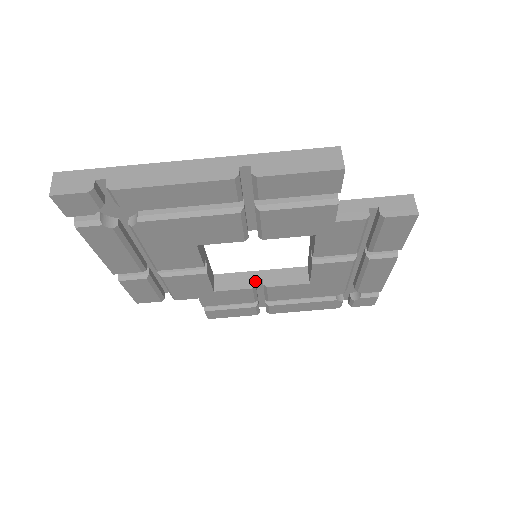
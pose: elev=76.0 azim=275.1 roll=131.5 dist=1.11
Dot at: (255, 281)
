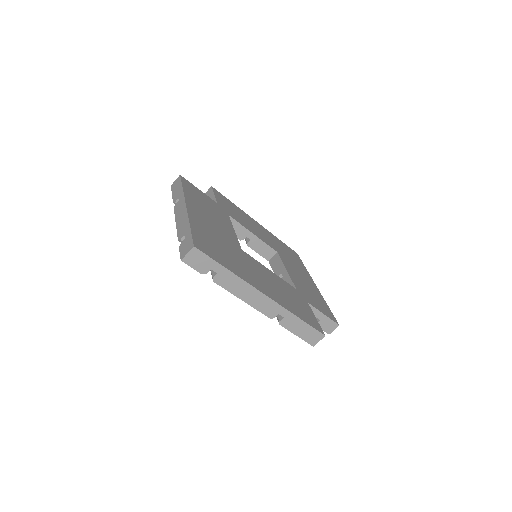
Dot at: occluded
